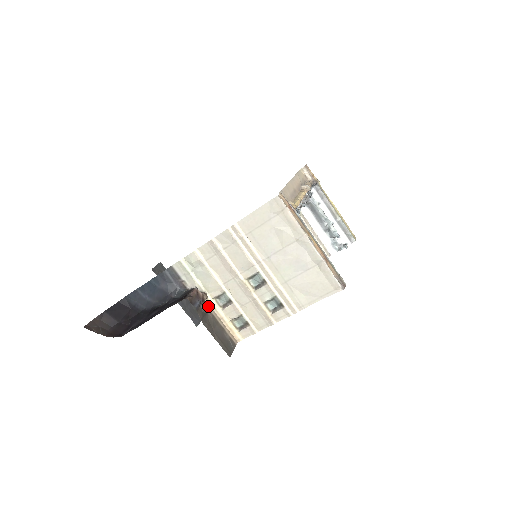
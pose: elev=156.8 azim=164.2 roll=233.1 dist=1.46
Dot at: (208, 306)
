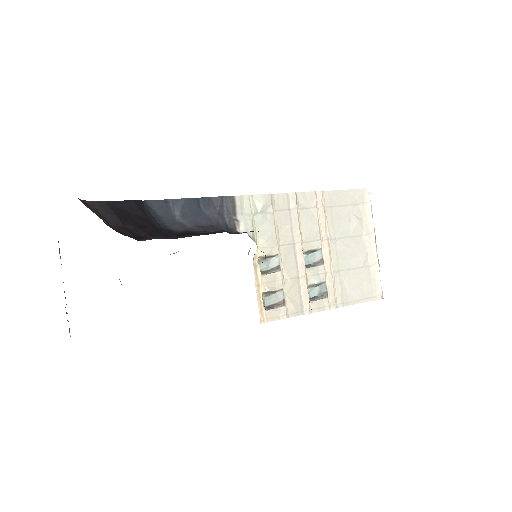
Dot at: (256, 261)
